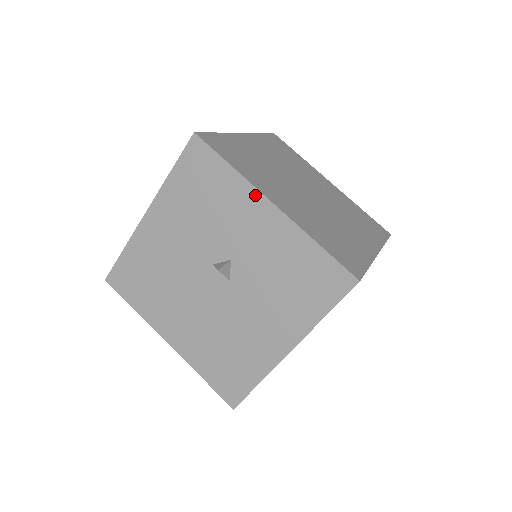
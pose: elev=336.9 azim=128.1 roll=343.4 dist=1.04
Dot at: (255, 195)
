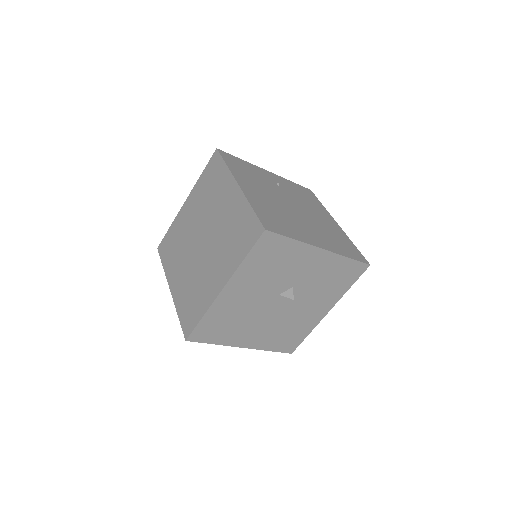
Dot at: (311, 249)
